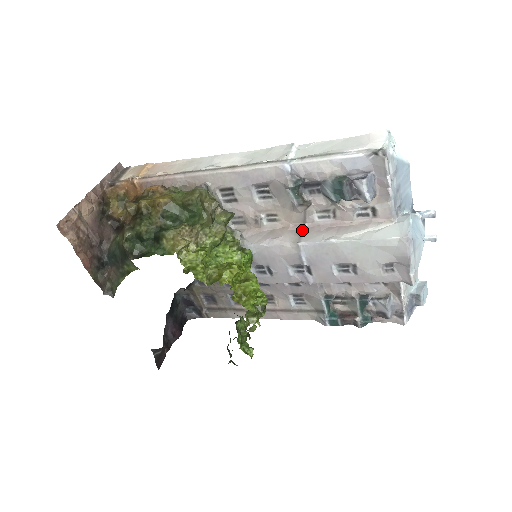
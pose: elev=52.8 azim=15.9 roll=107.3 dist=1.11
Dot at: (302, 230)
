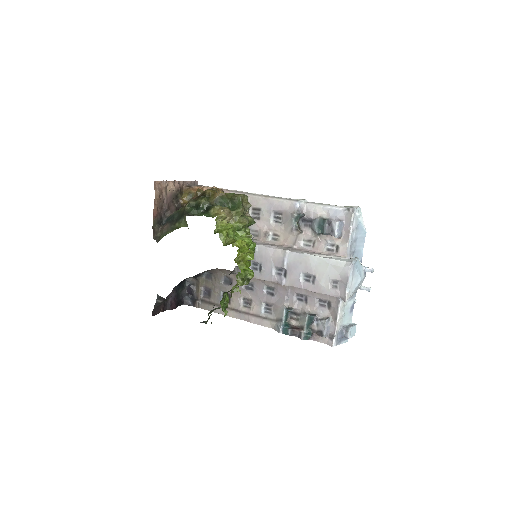
Dot at: (291, 248)
